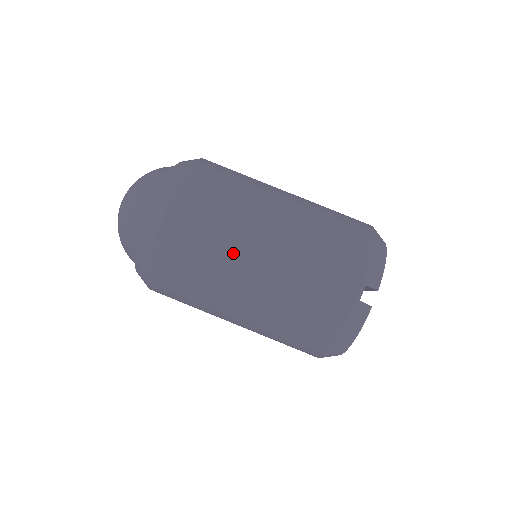
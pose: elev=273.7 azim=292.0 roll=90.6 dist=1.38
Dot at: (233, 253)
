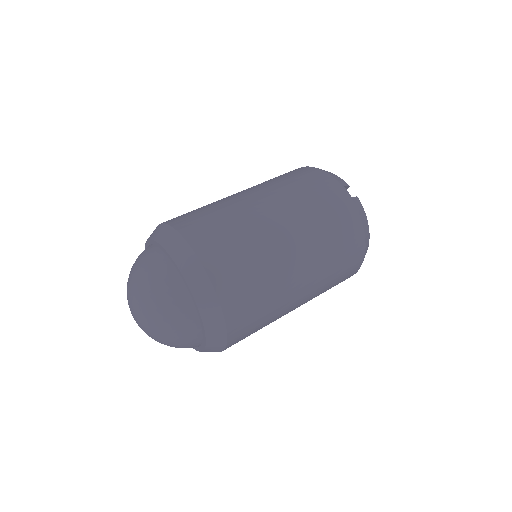
Dot at: (266, 239)
